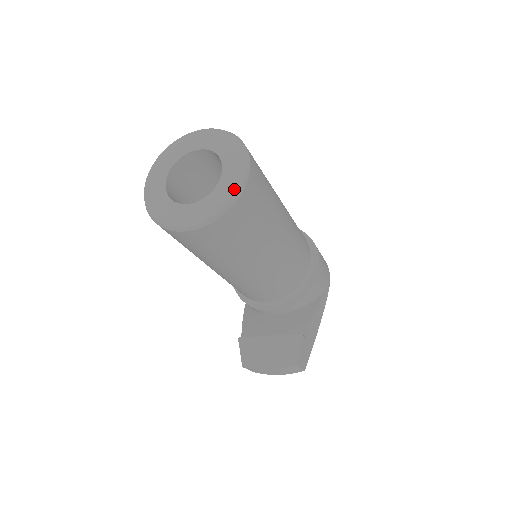
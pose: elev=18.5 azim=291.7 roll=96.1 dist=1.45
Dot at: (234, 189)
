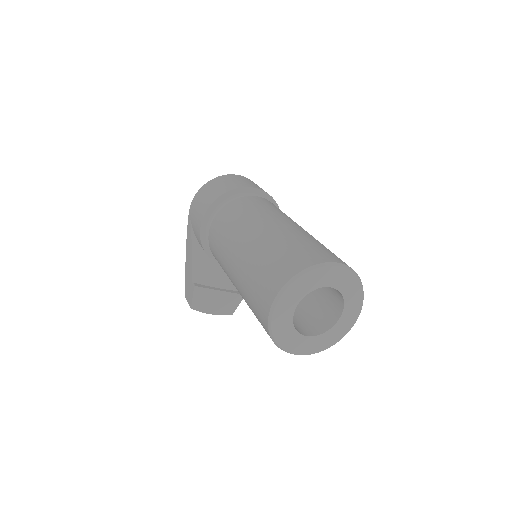
Dot at: (341, 336)
